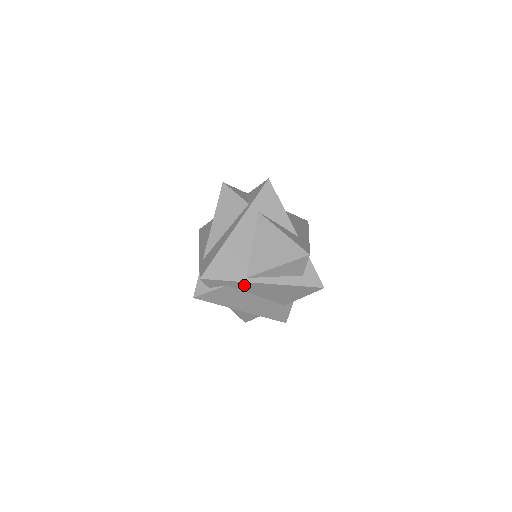
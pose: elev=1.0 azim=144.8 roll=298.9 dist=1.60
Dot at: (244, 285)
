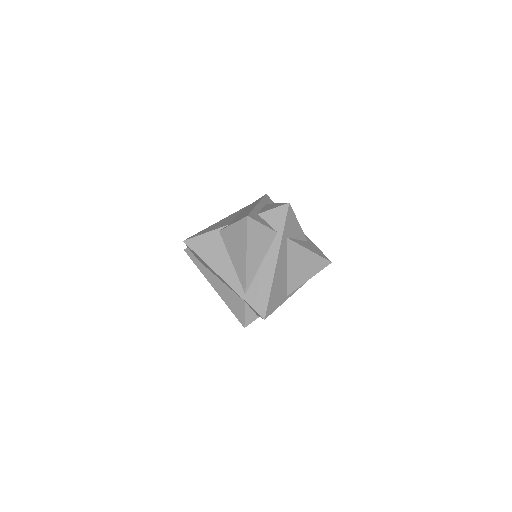
Dot at: occluded
